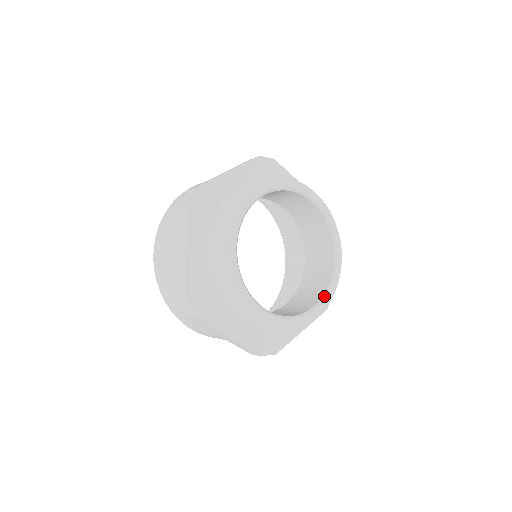
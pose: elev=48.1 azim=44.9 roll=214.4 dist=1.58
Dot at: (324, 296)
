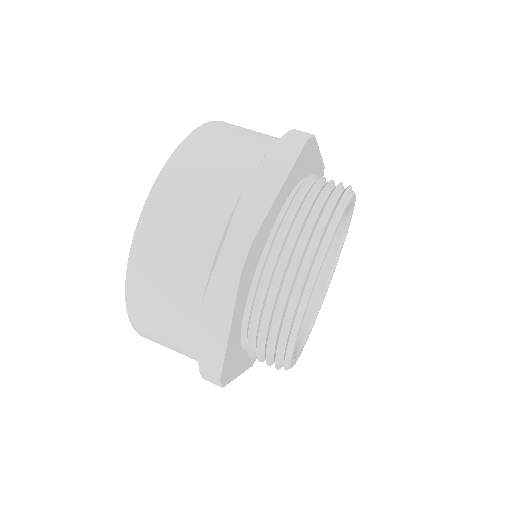
Dot at: (300, 349)
